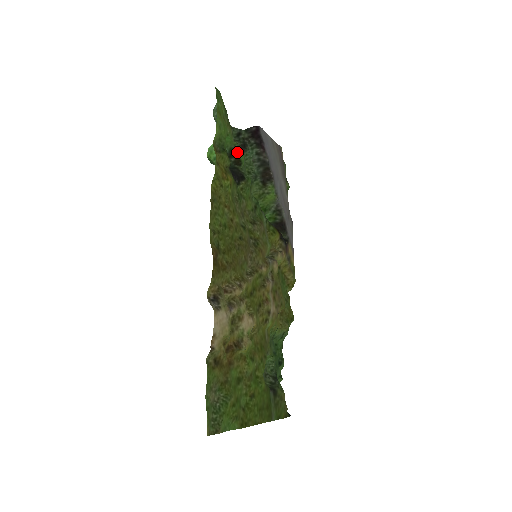
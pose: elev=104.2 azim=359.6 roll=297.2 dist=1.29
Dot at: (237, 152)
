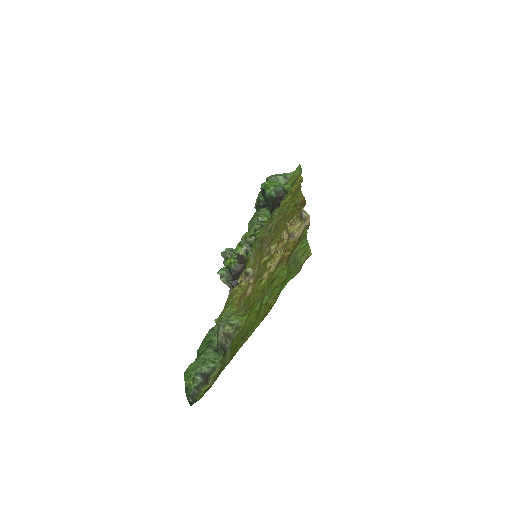
Dot at: occluded
